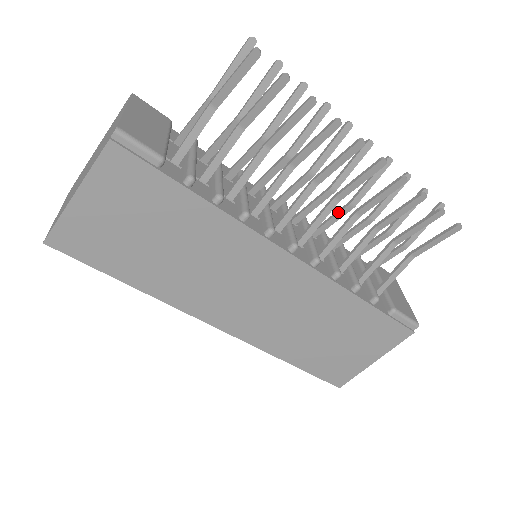
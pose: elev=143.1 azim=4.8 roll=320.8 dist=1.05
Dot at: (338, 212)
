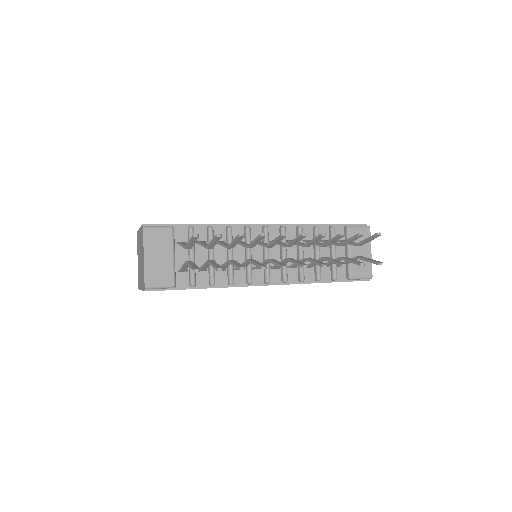
Dot at: (299, 245)
